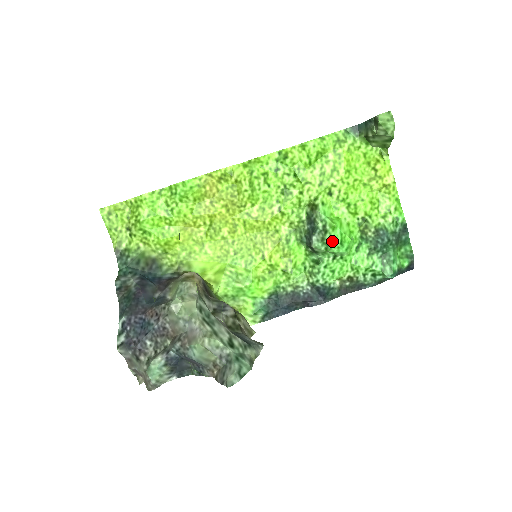
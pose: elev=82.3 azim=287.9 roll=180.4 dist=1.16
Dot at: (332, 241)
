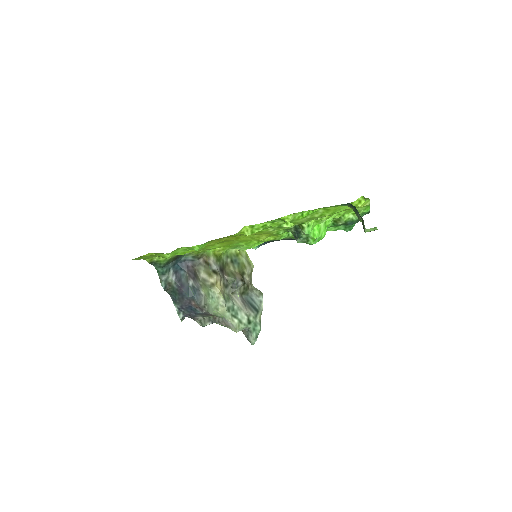
Dot at: occluded
